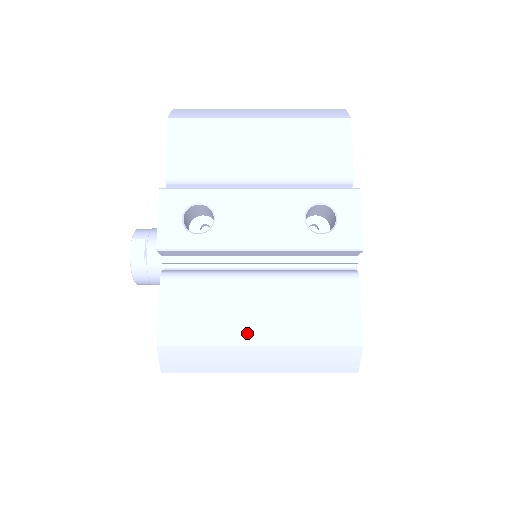
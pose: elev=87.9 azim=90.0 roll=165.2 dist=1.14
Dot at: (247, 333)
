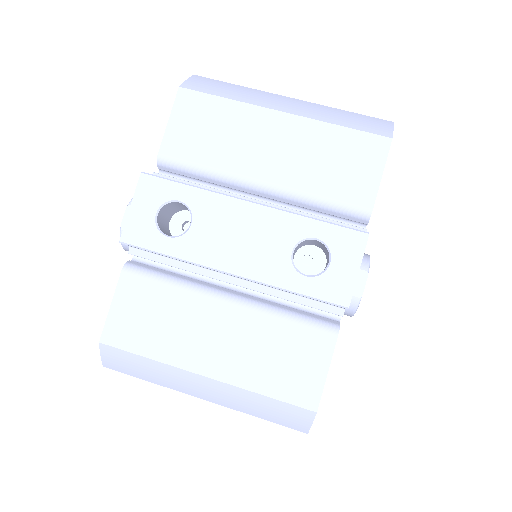
Dot at: (195, 358)
